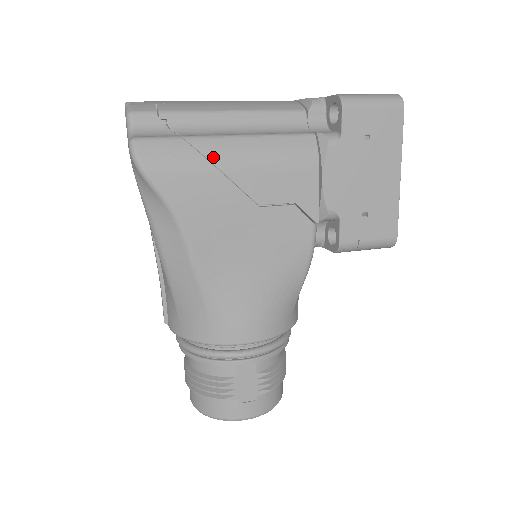
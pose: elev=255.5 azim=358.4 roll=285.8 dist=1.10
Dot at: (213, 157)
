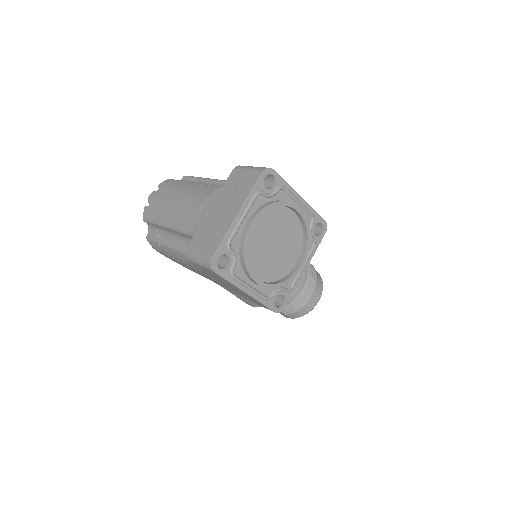
Dot at: (169, 254)
